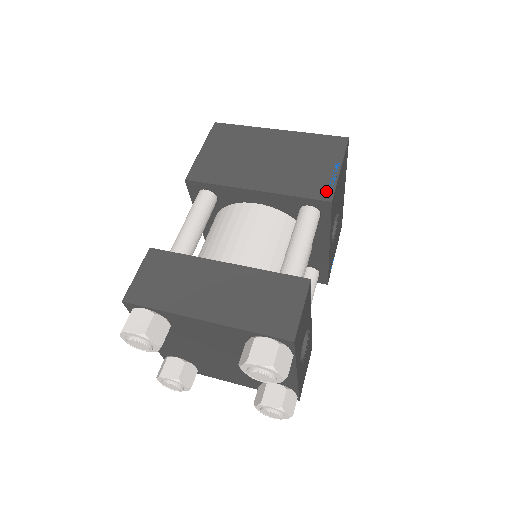
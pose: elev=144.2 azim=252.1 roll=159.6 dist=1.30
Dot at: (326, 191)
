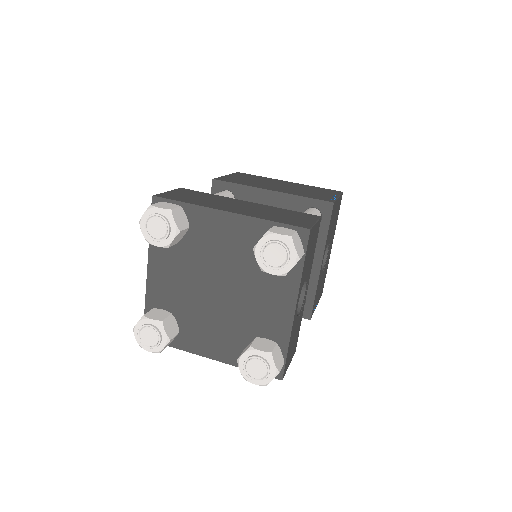
Dot at: (329, 199)
